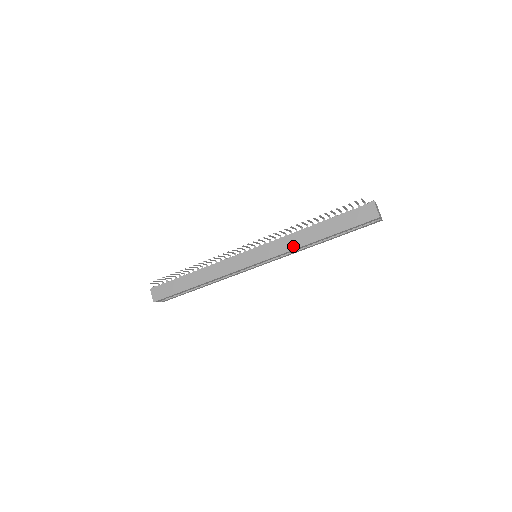
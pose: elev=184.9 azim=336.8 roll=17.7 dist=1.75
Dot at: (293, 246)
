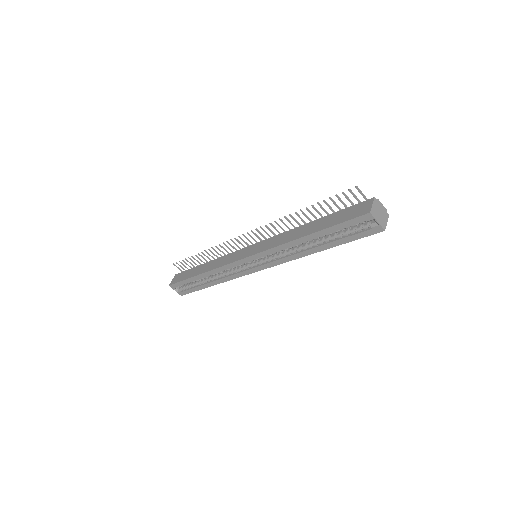
Dot at: (282, 242)
